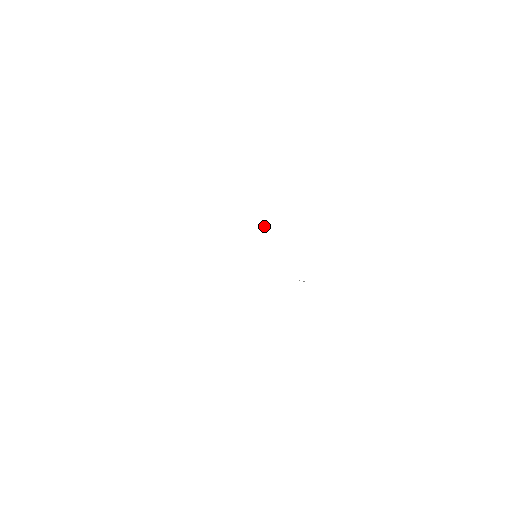
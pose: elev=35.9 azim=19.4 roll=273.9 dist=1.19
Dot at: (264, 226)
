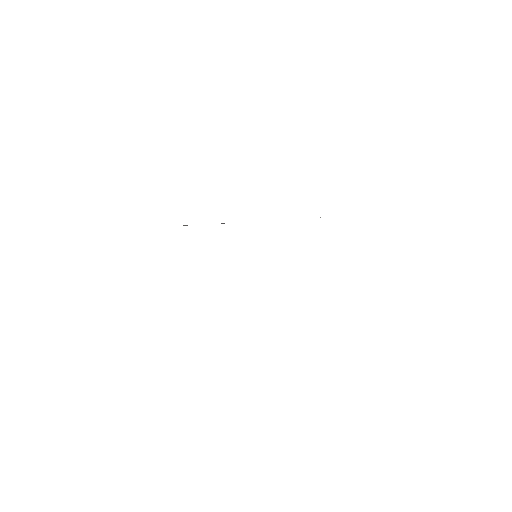
Dot at: occluded
